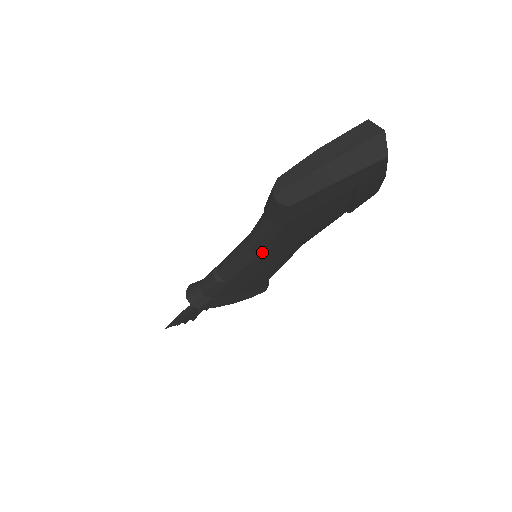
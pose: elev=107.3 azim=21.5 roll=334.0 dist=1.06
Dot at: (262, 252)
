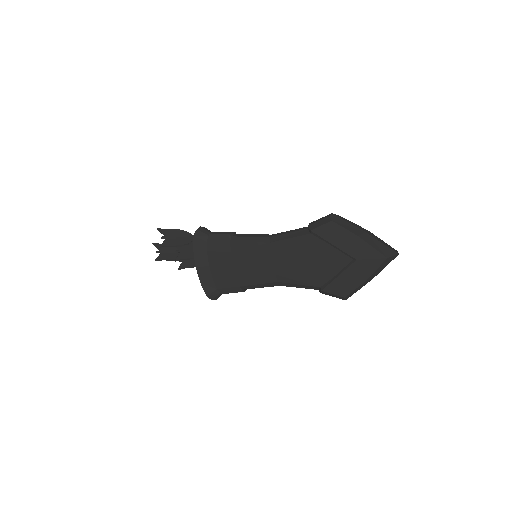
Dot at: (272, 244)
